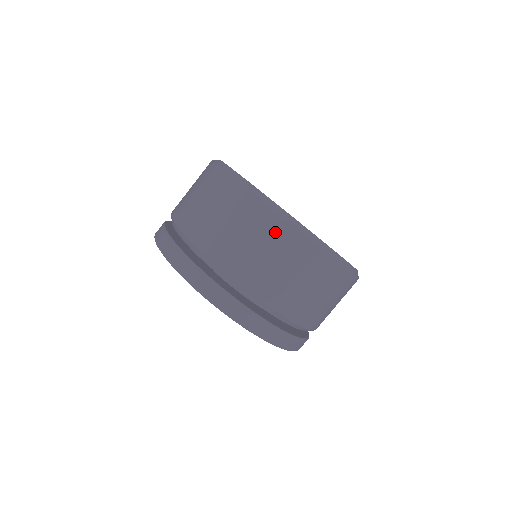
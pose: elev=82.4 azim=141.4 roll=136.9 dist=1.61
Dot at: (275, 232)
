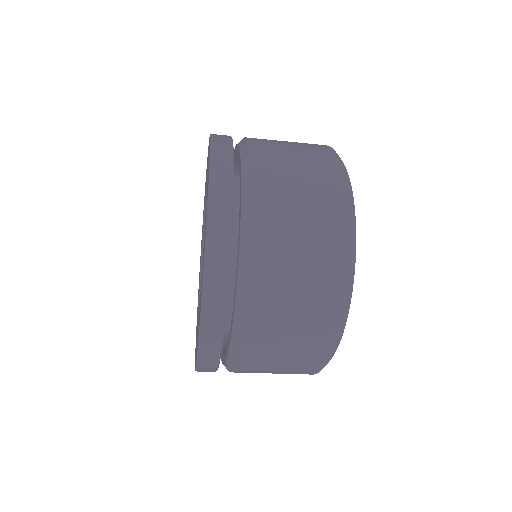
Dot at: (330, 274)
